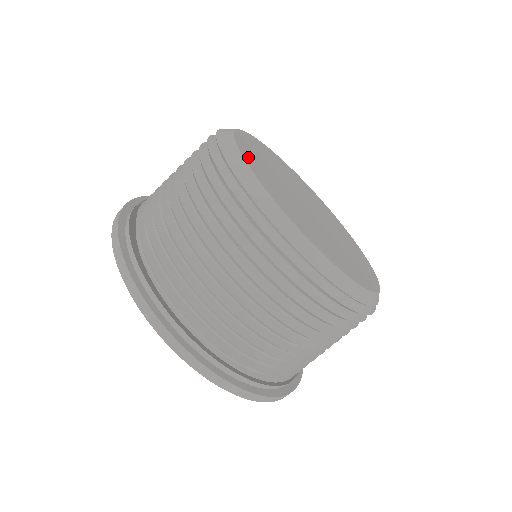
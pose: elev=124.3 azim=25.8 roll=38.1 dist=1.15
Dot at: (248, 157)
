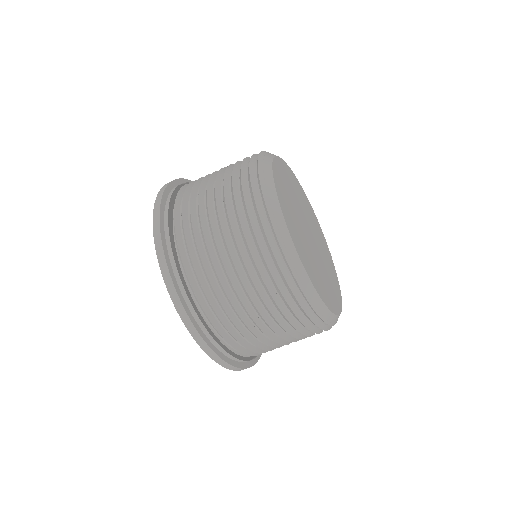
Dot at: (298, 250)
